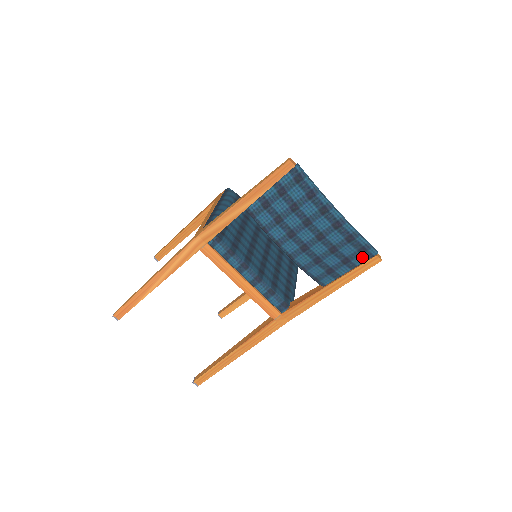
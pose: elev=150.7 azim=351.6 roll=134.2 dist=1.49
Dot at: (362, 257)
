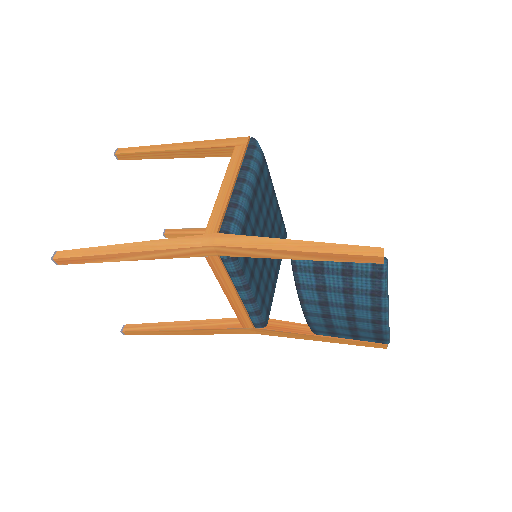
Dot at: (373, 340)
